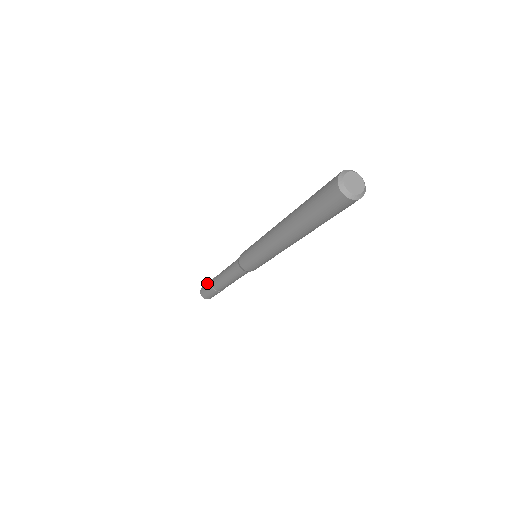
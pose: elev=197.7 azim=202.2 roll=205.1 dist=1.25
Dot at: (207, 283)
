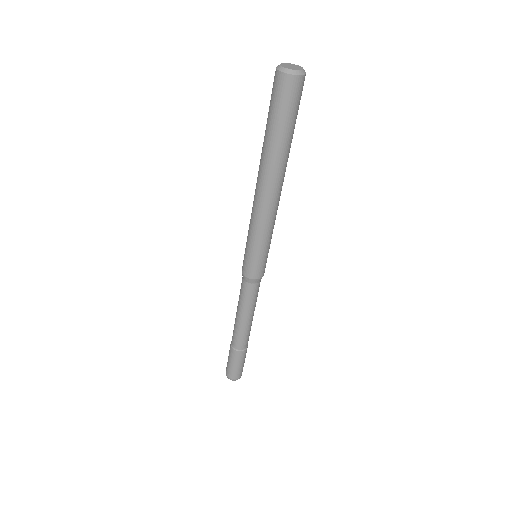
Dot at: occluded
